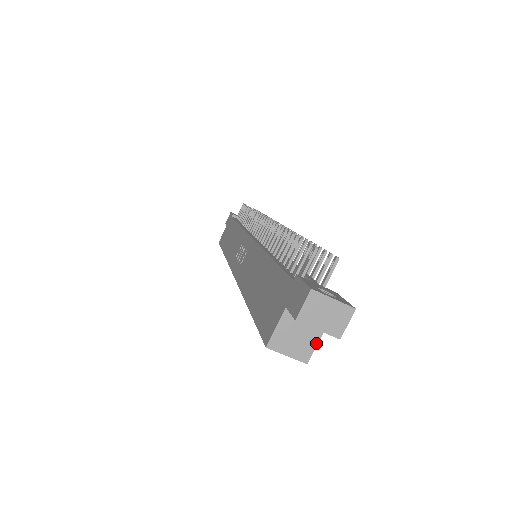
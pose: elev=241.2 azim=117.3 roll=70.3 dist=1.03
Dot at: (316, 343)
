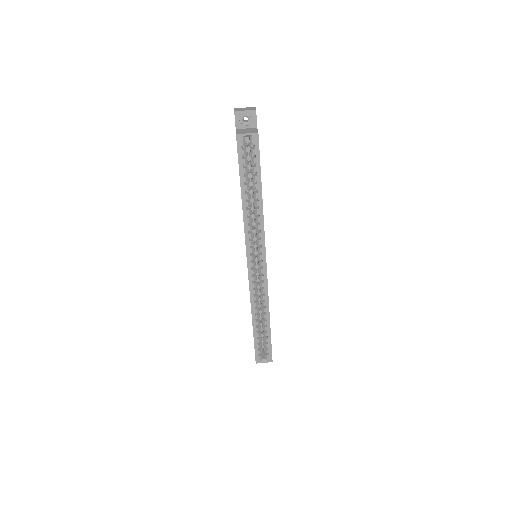
Dot at: (257, 130)
